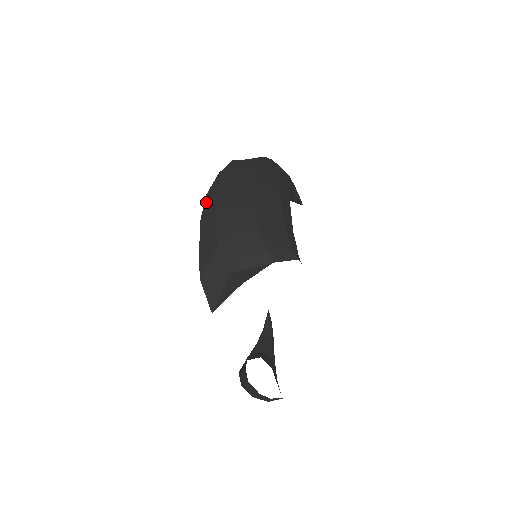
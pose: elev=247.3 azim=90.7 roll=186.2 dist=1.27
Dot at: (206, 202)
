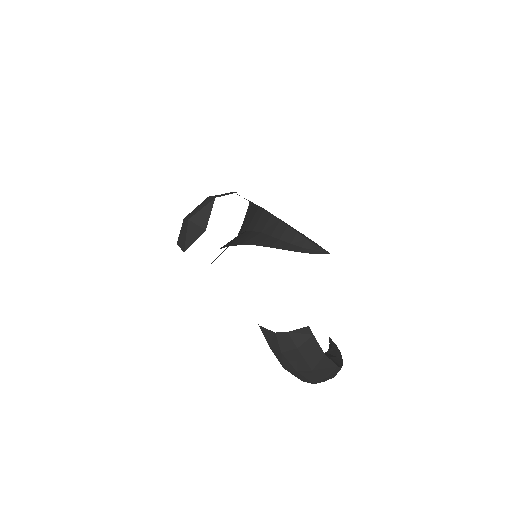
Dot at: occluded
